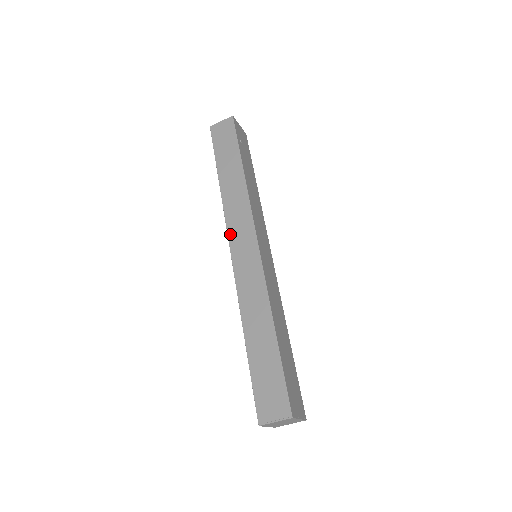
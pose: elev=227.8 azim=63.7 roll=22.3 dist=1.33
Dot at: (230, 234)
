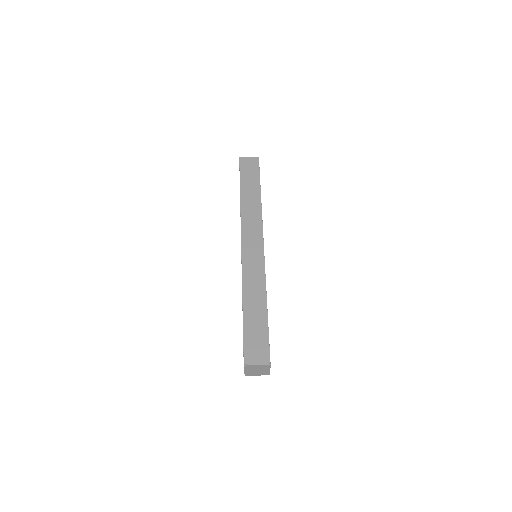
Dot at: (243, 234)
